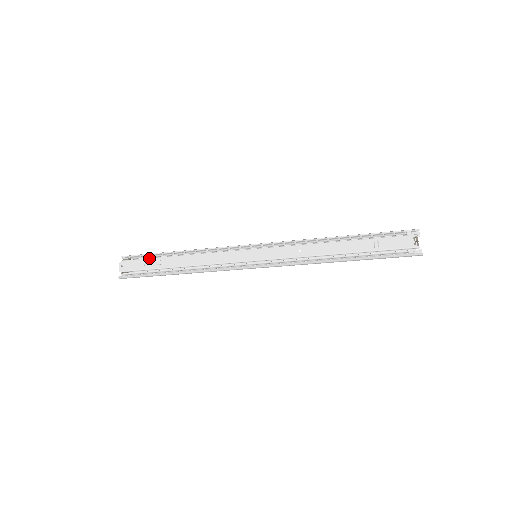
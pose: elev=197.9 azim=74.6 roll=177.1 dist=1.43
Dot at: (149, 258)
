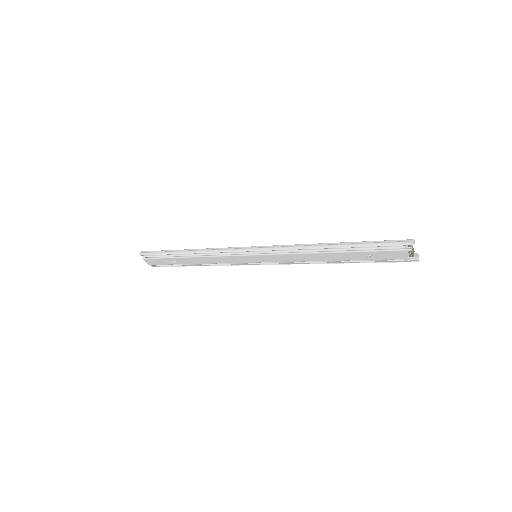
Dot at: (164, 258)
